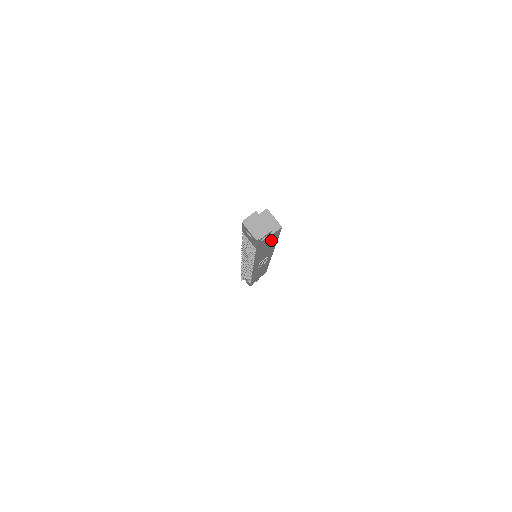
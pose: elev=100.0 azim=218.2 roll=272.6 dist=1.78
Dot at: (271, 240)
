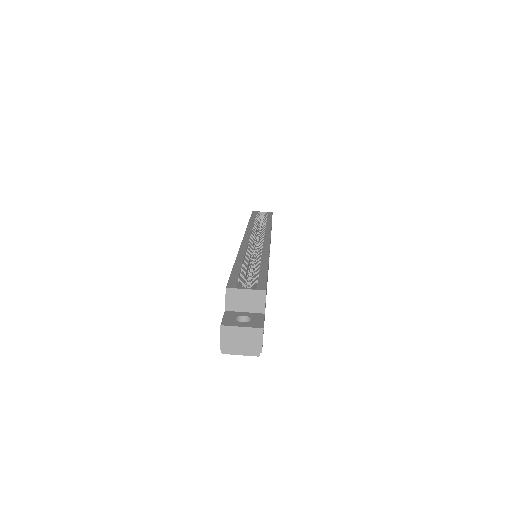
Dot at: occluded
